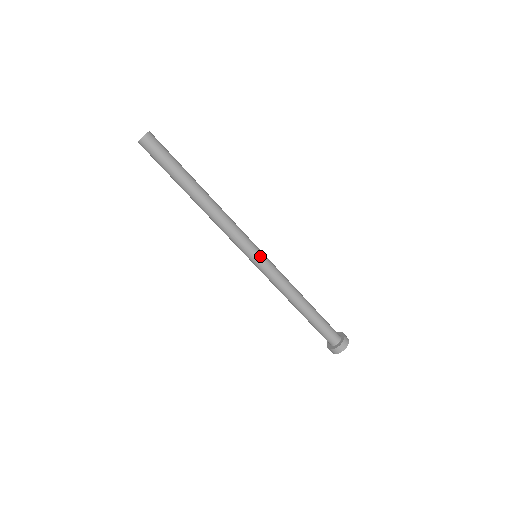
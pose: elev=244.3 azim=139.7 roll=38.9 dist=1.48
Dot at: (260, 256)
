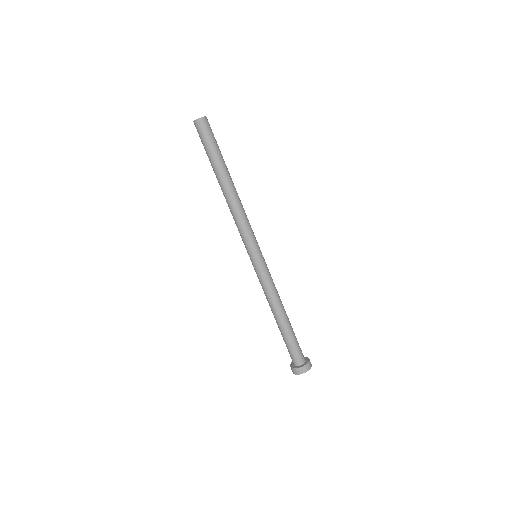
Dot at: (259, 257)
